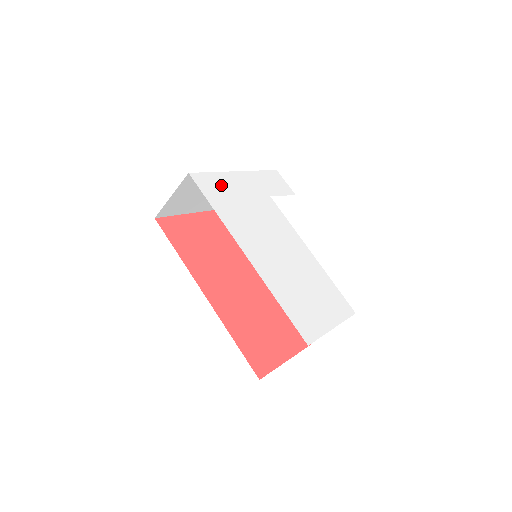
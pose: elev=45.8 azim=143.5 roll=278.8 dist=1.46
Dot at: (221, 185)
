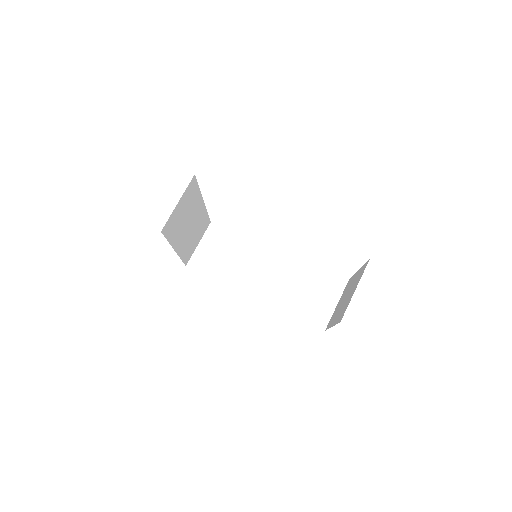
Dot at: occluded
